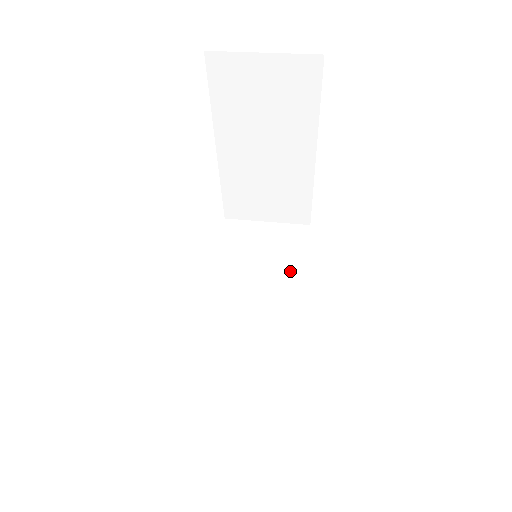
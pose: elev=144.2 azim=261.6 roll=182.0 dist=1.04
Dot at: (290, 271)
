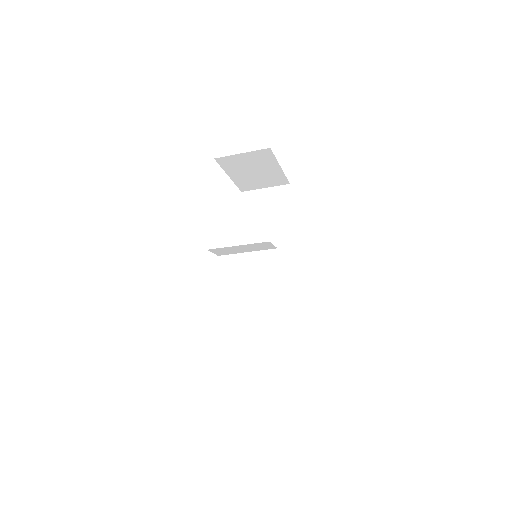
Dot at: (286, 321)
